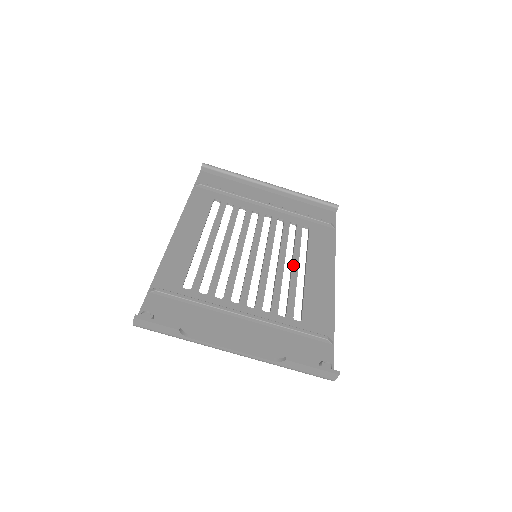
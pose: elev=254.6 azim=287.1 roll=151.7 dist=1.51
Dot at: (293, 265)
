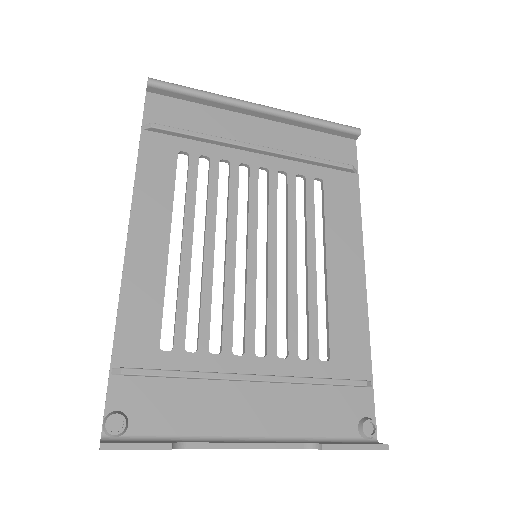
Dot at: (309, 260)
